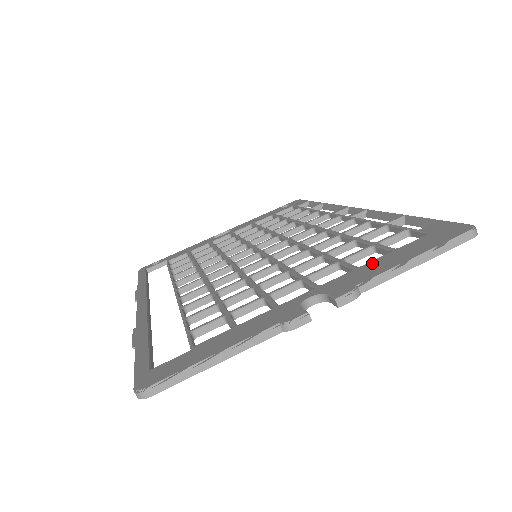
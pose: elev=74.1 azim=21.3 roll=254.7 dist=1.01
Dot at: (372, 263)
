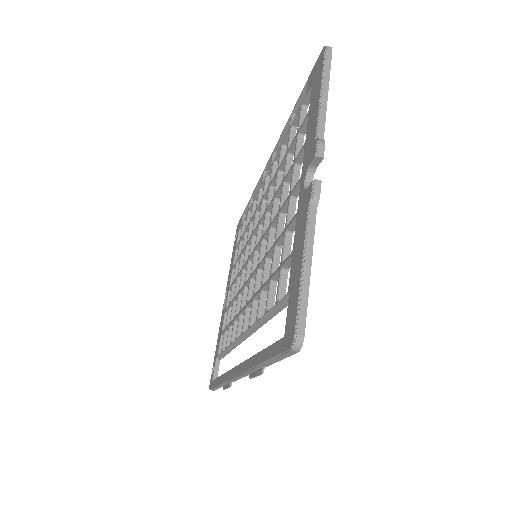
Dot at: (308, 130)
